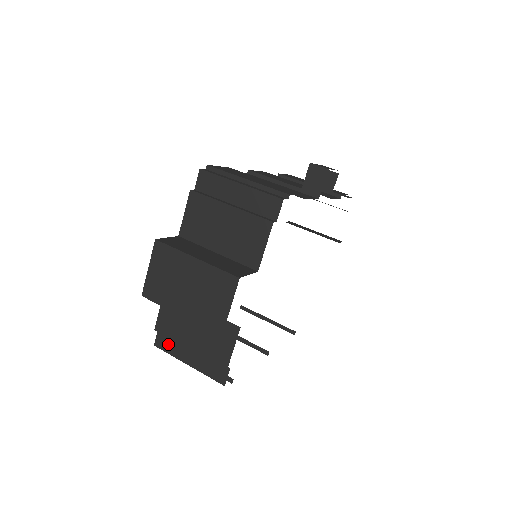
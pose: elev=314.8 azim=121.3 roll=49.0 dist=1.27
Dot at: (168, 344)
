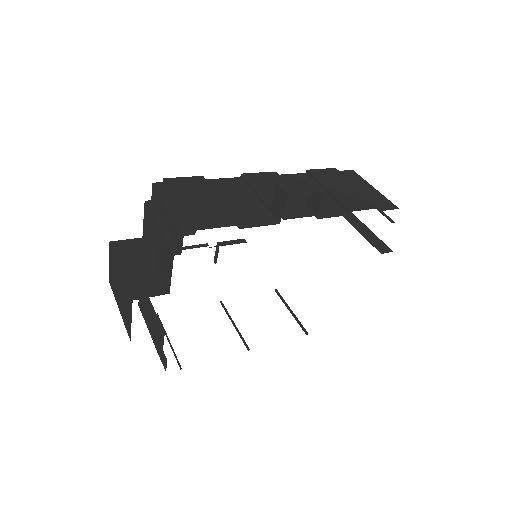
Dot at: occluded
